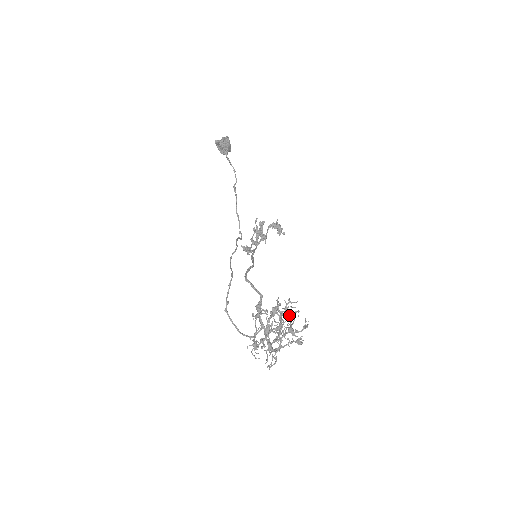
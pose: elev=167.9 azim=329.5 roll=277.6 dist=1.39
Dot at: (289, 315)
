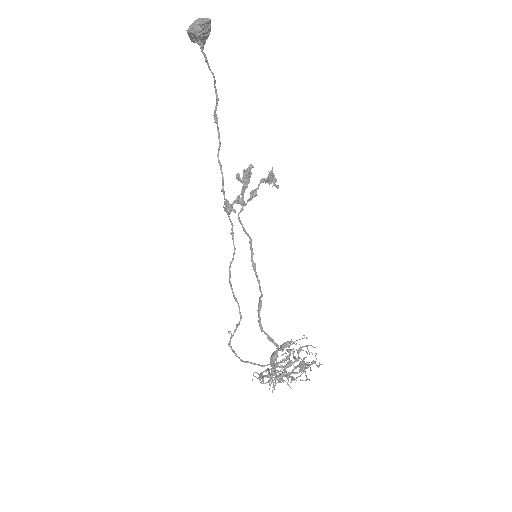
Dot at: occluded
